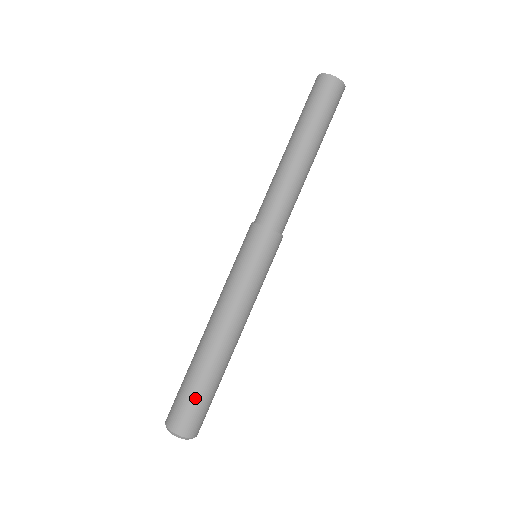
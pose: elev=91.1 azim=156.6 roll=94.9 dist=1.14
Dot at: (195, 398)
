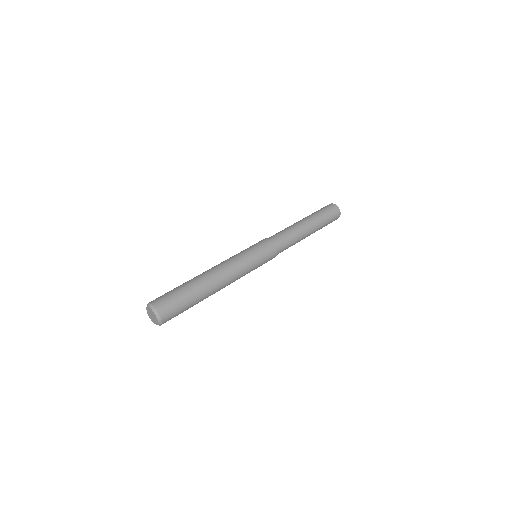
Dot at: (176, 291)
